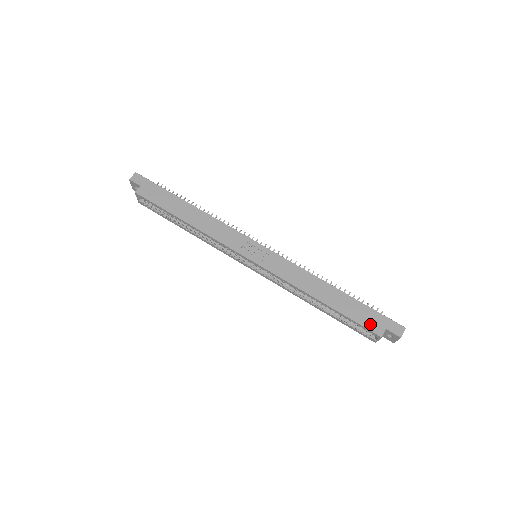
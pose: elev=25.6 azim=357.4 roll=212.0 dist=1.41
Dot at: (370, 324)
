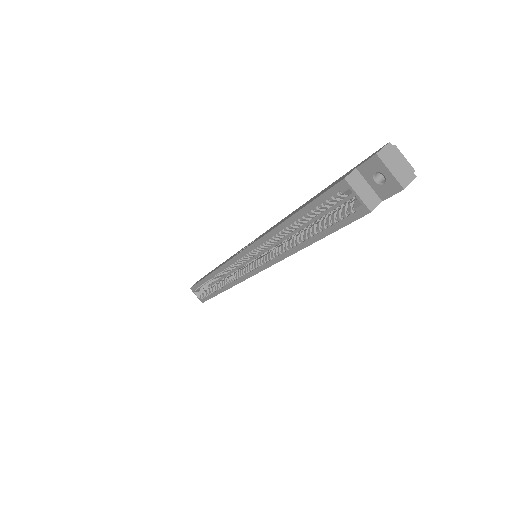
Dot at: (334, 184)
